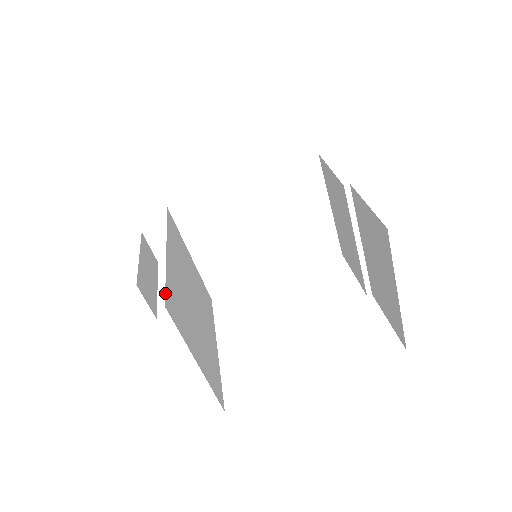
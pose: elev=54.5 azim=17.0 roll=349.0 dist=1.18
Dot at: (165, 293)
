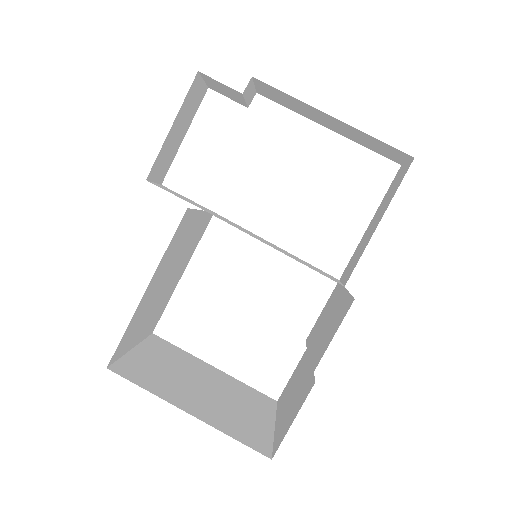
Dot at: (114, 353)
